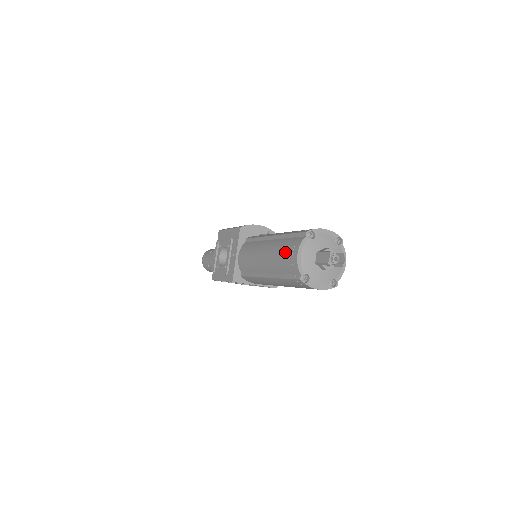
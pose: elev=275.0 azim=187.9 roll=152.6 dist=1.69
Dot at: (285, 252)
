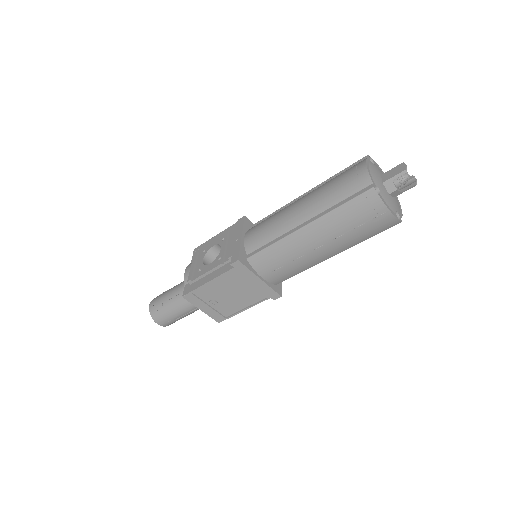
Dot at: (342, 177)
